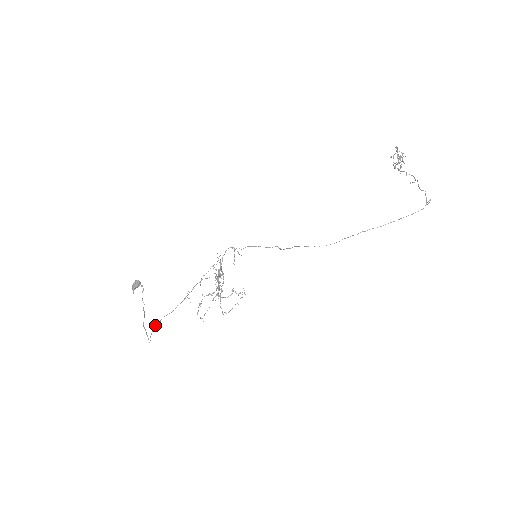
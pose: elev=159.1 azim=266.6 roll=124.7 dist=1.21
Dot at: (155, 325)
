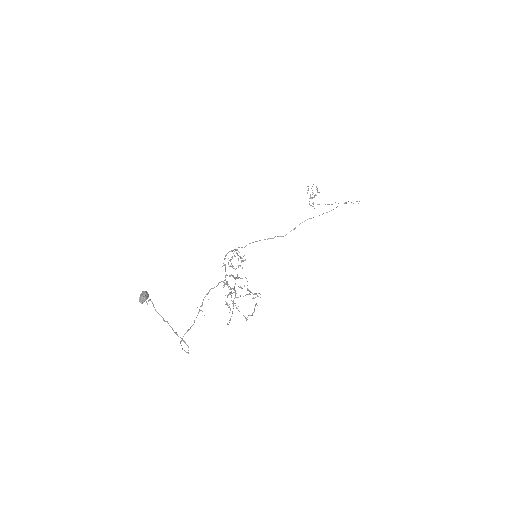
Dot at: (180, 342)
